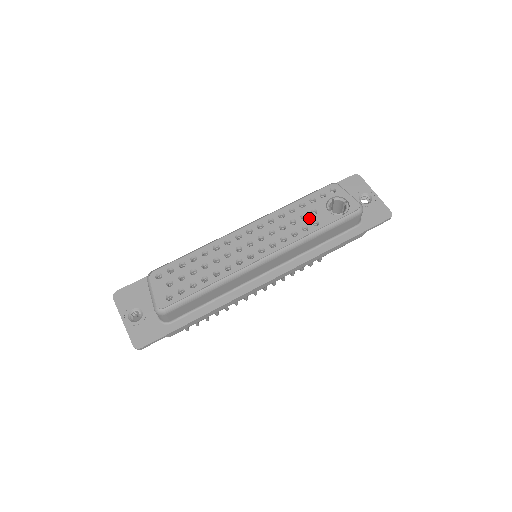
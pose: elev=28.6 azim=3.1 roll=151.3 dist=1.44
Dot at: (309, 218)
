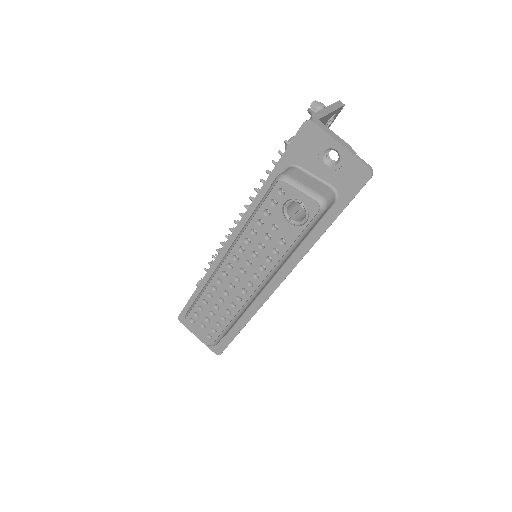
Dot at: (273, 237)
